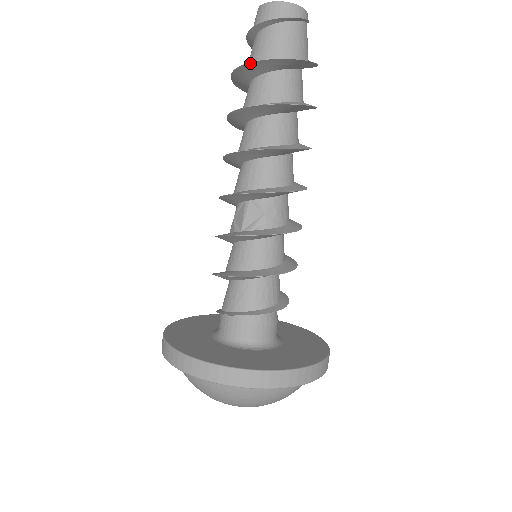
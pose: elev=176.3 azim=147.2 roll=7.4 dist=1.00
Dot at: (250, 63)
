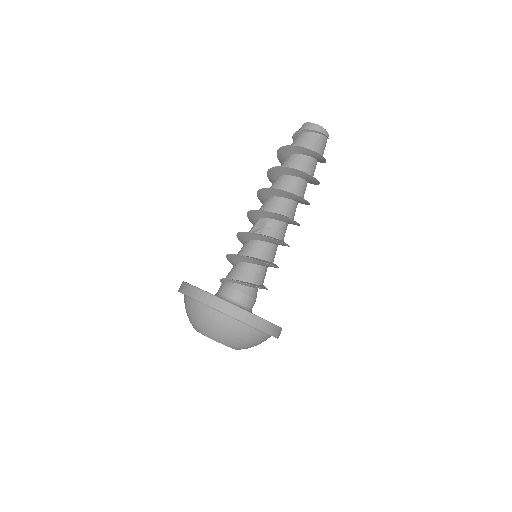
Dot at: (283, 147)
